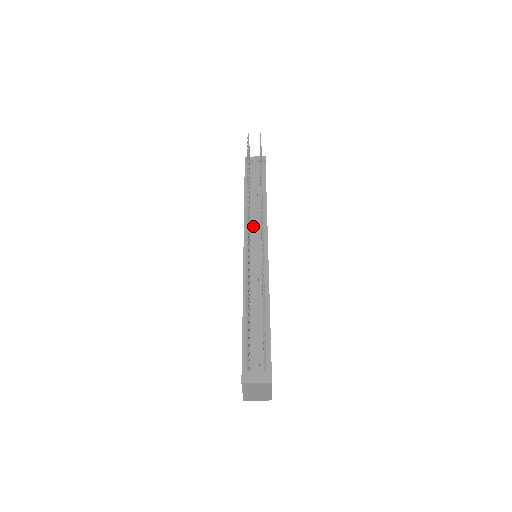
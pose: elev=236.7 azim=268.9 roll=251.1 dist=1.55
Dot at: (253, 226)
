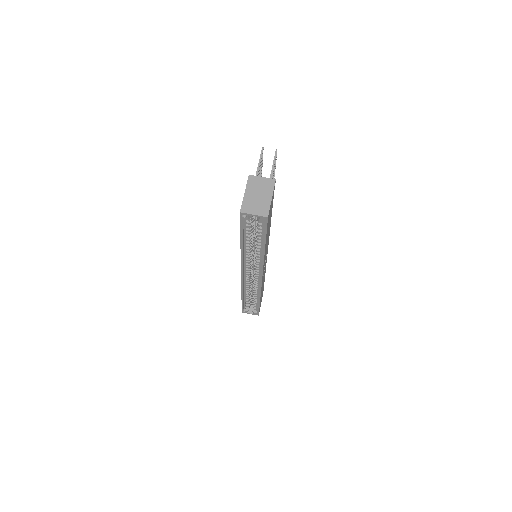
Dot at: occluded
